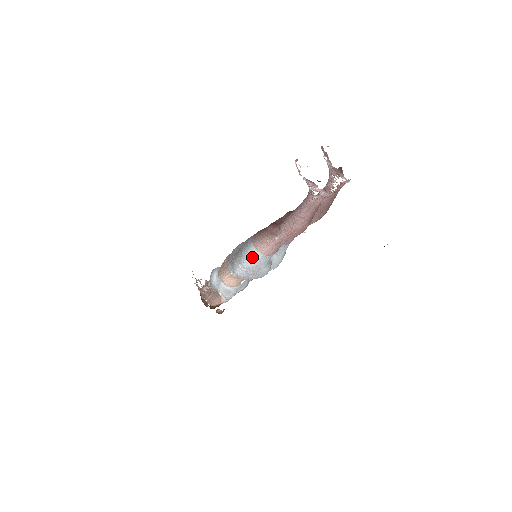
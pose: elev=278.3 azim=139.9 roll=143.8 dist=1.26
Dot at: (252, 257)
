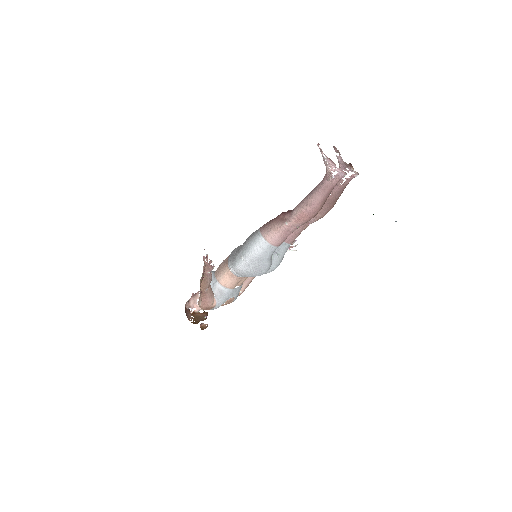
Dot at: (258, 246)
